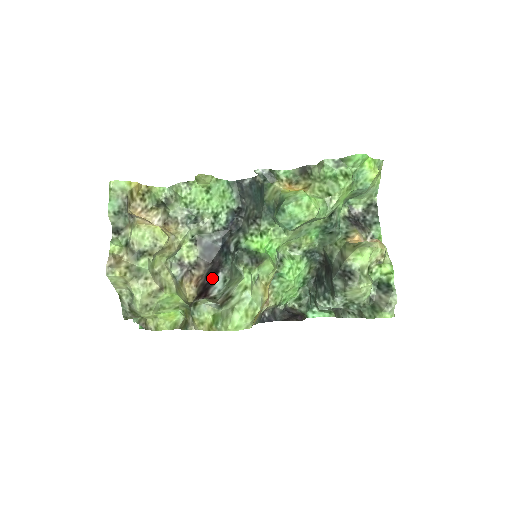
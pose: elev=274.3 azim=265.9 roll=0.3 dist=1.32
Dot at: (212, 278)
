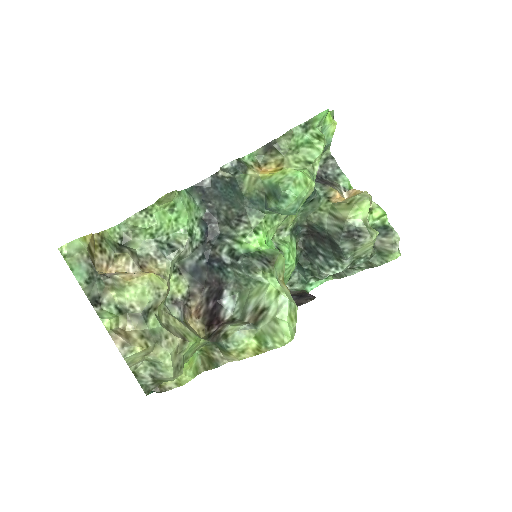
Dot at: (217, 300)
